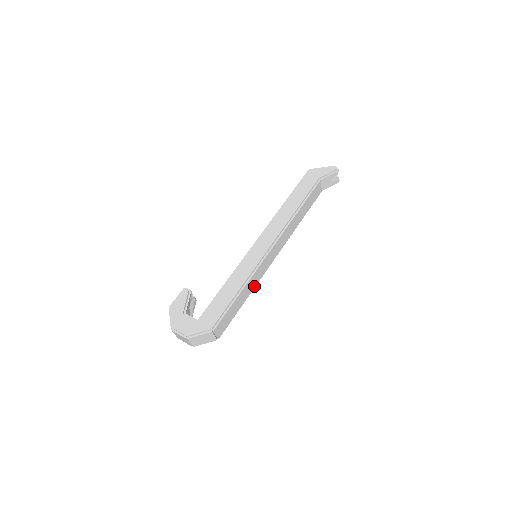
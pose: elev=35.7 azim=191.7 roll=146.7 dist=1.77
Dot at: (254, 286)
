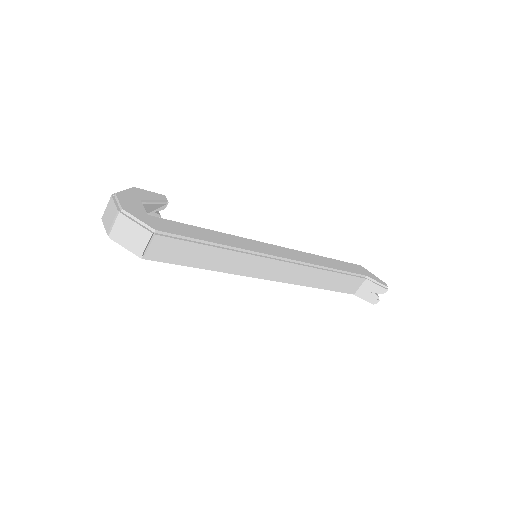
Dot at: (229, 270)
